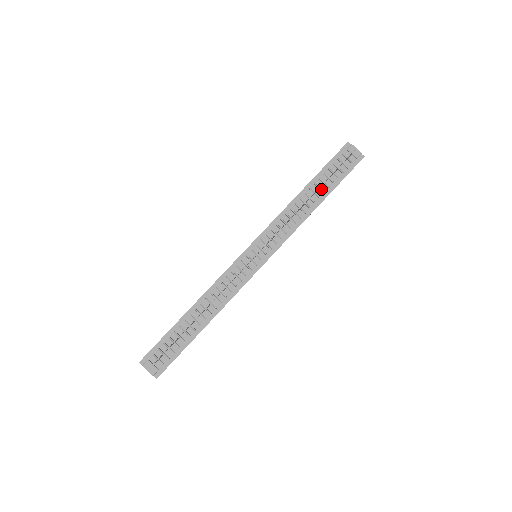
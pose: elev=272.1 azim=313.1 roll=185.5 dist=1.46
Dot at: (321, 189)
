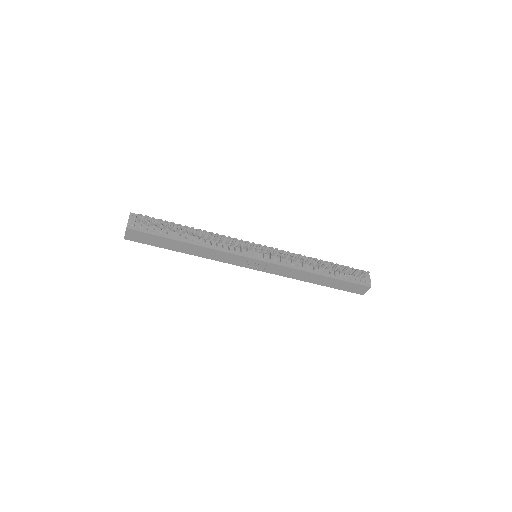
Dot at: (330, 270)
